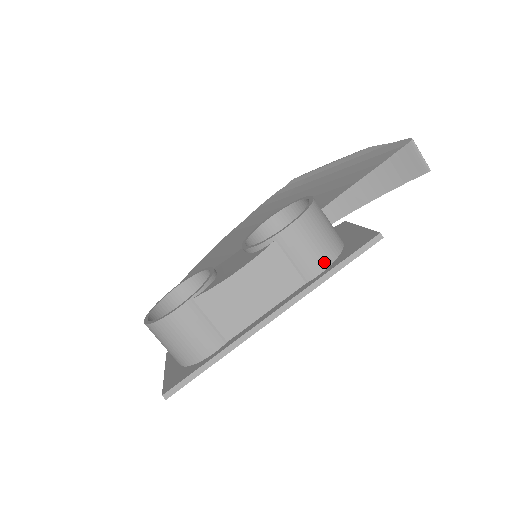
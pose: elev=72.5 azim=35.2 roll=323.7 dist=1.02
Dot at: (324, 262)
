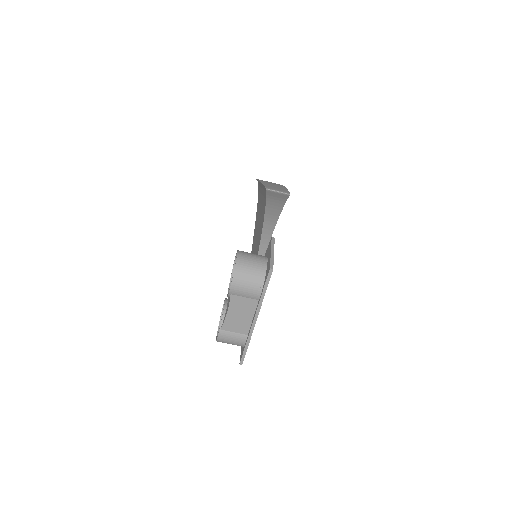
Dot at: (258, 289)
